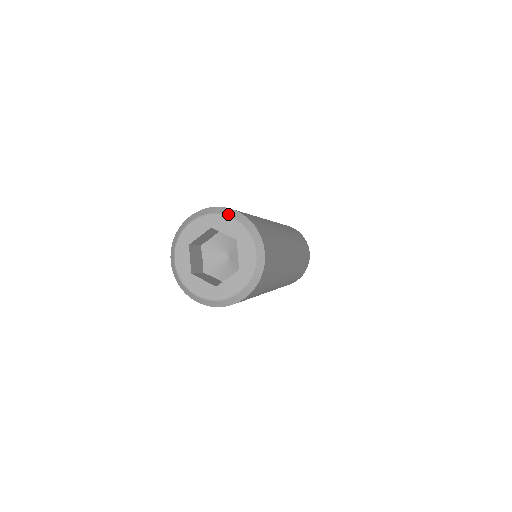
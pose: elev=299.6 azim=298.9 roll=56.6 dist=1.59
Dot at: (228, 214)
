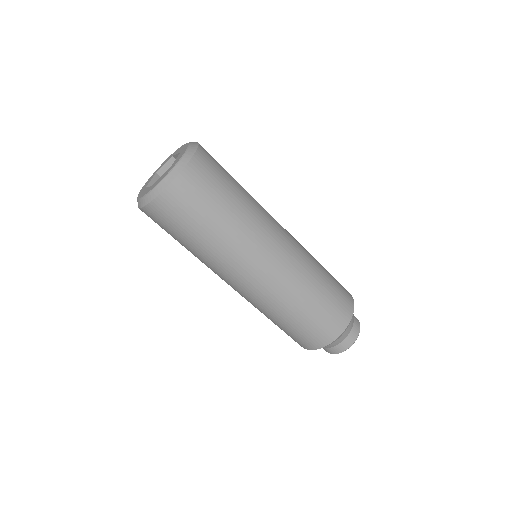
Dot at: occluded
